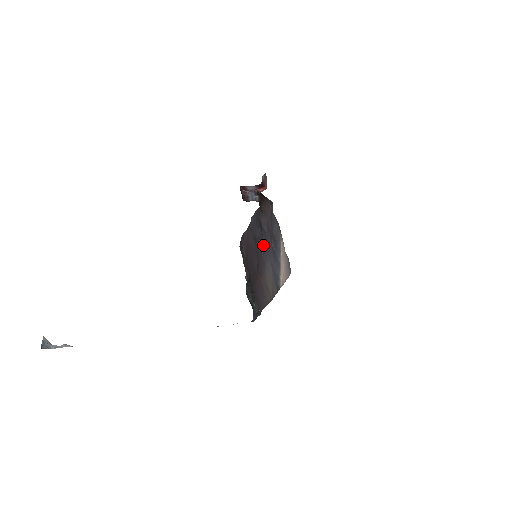
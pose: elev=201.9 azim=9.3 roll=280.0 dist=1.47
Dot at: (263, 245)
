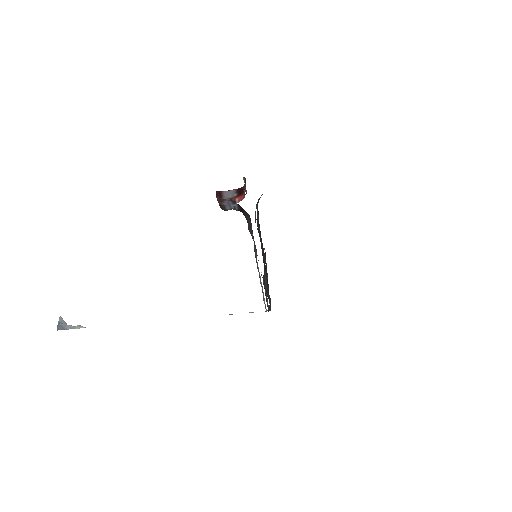
Dot at: occluded
